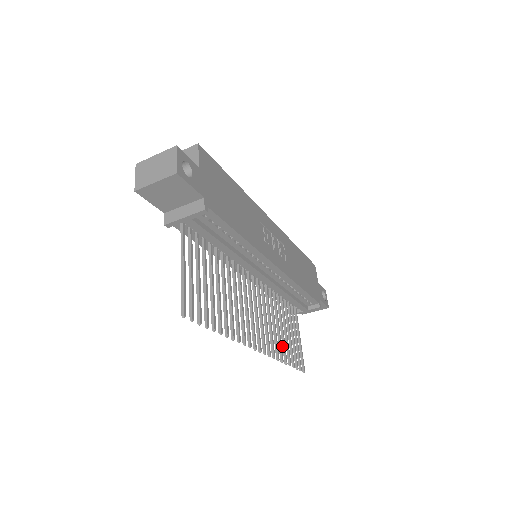
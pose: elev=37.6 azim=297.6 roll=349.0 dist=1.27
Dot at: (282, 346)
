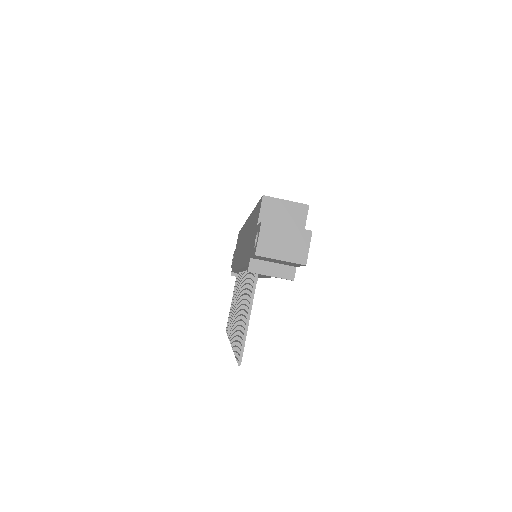
Dot at: (230, 321)
